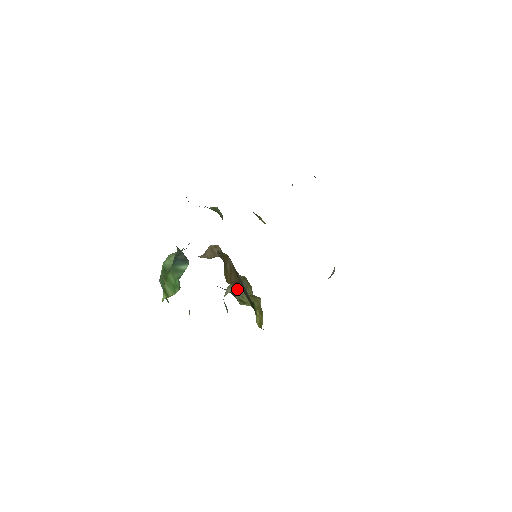
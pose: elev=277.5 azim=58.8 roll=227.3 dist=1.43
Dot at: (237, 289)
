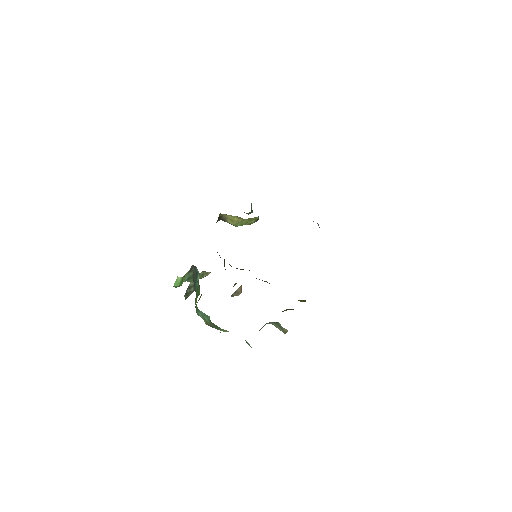
Dot at: occluded
